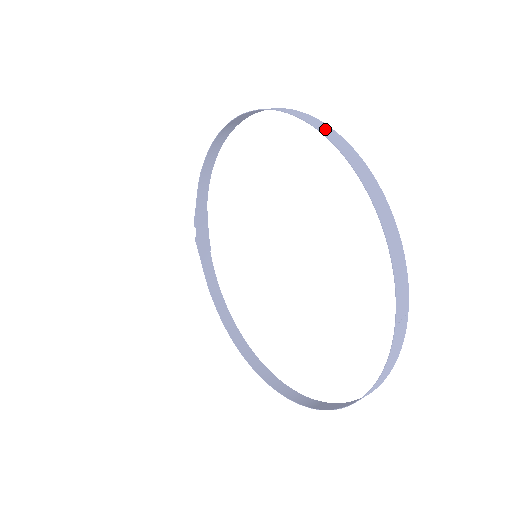
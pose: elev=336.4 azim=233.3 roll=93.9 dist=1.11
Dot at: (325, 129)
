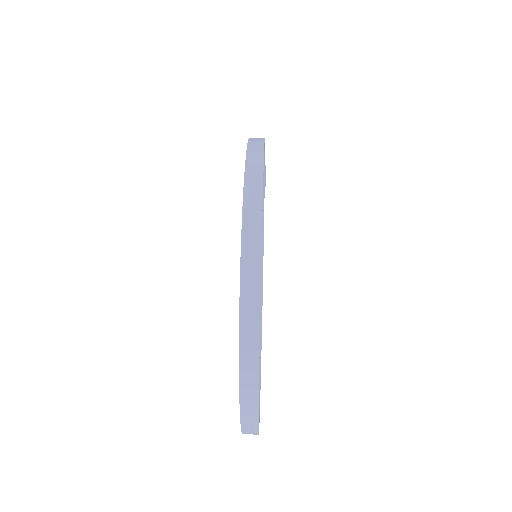
Dot at: (250, 269)
